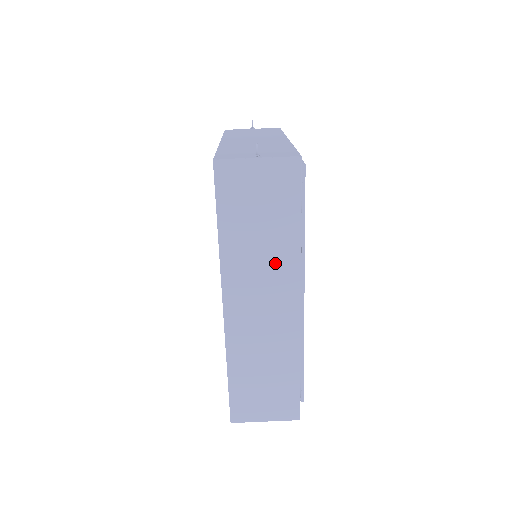
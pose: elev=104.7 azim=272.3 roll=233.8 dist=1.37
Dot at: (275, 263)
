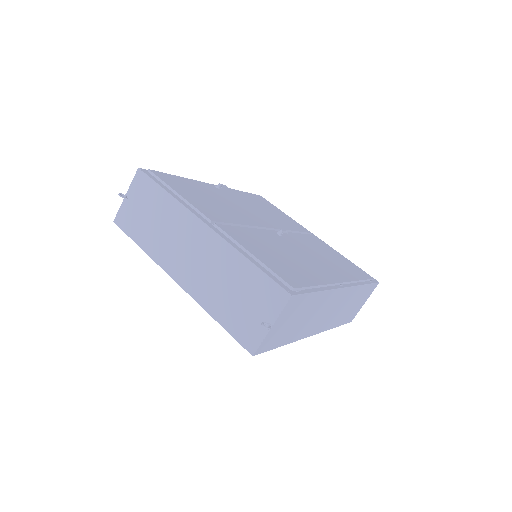
Dot at: (320, 307)
